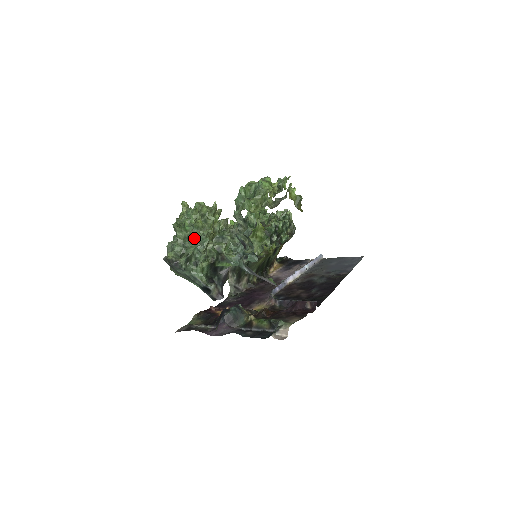
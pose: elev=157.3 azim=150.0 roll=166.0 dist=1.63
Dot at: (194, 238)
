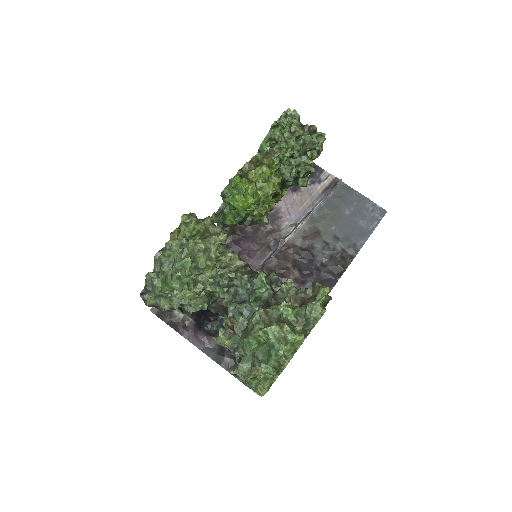
Dot at: occluded
